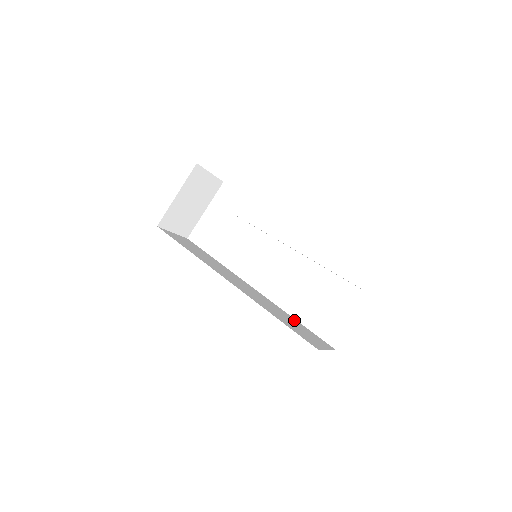
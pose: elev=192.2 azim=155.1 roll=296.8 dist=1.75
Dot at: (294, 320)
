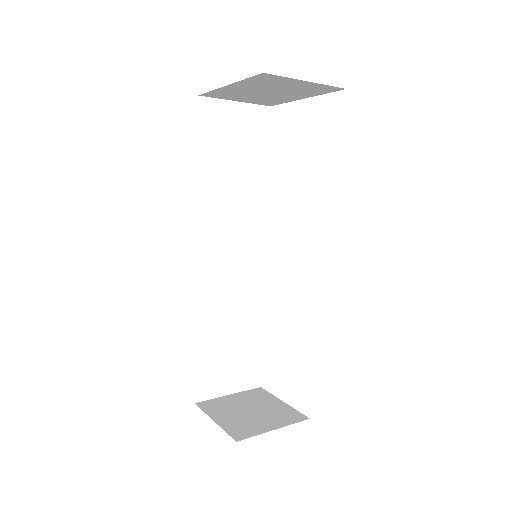
Dot at: (254, 330)
